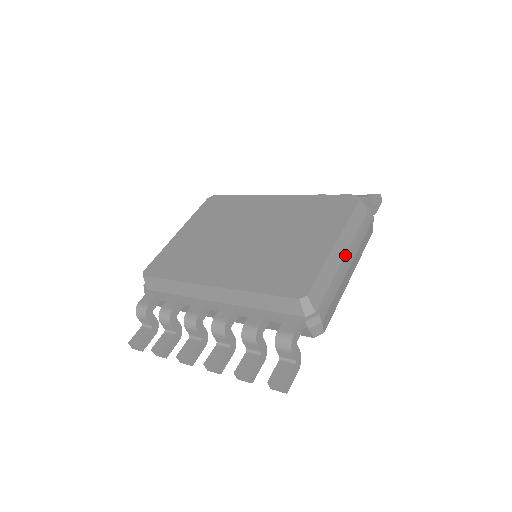
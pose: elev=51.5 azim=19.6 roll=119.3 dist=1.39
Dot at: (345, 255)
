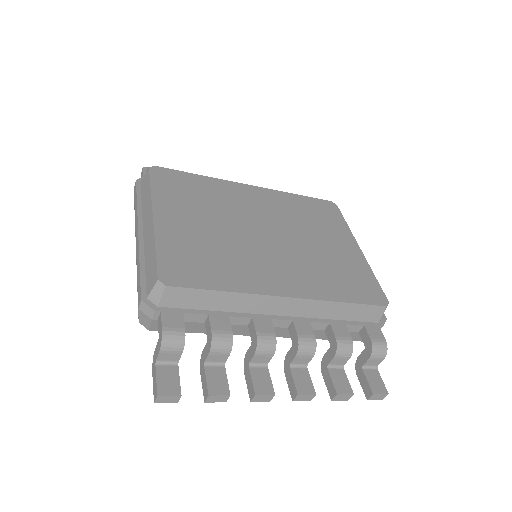
Dot at: occluded
